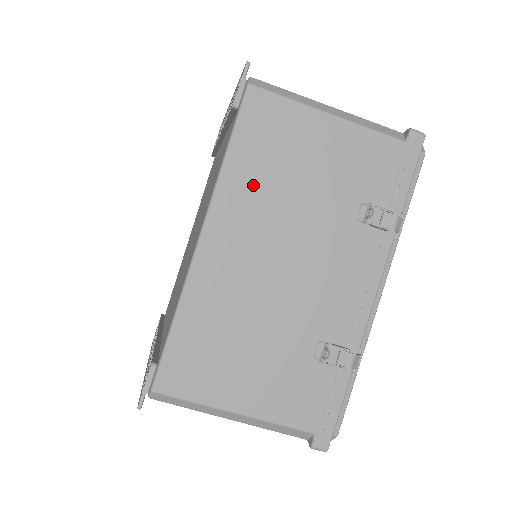
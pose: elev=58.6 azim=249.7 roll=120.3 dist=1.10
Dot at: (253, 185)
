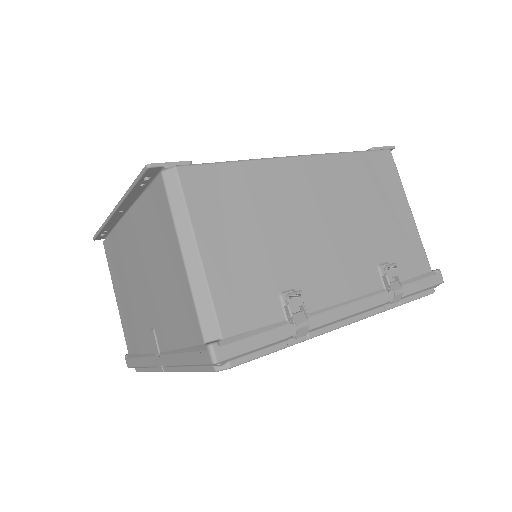
Dot at: (349, 178)
